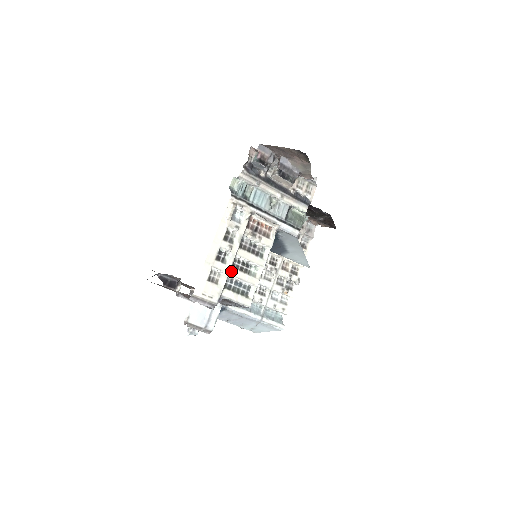
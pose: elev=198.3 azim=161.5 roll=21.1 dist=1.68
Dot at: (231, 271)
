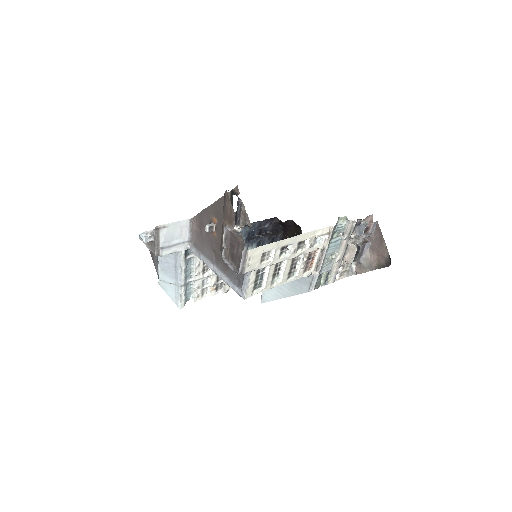
Dot at: (273, 265)
